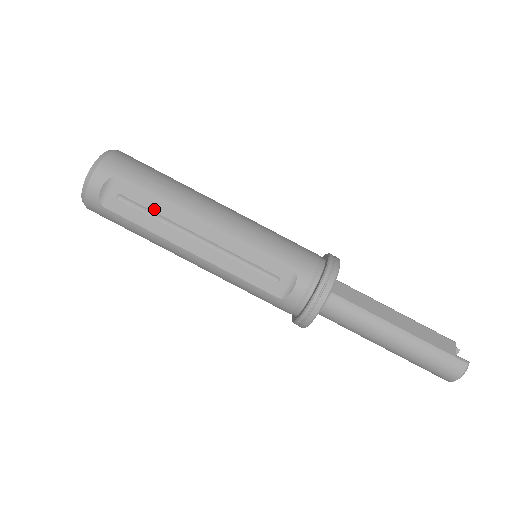
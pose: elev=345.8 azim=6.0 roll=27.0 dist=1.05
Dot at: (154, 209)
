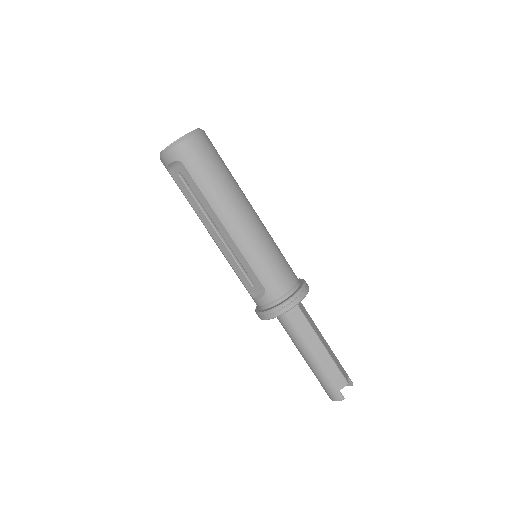
Dot at: (198, 197)
